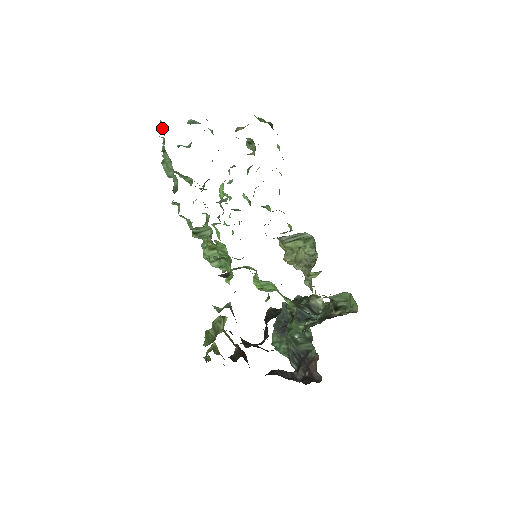
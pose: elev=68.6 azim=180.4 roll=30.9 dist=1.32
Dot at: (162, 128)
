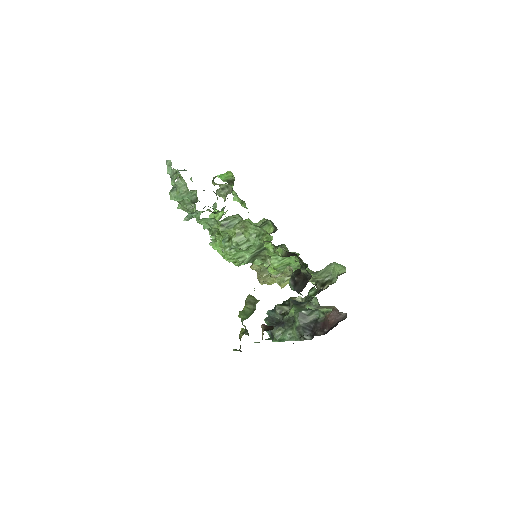
Dot at: (170, 166)
